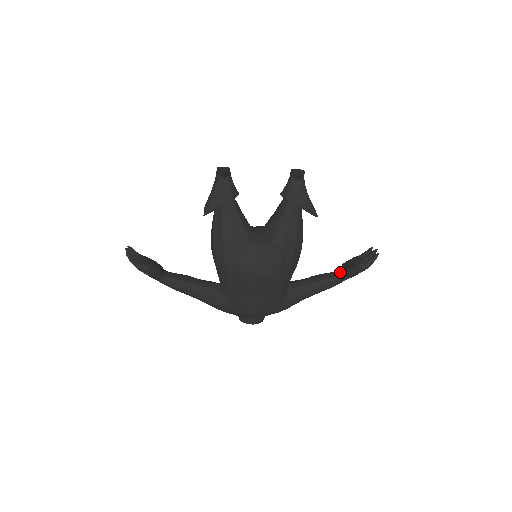
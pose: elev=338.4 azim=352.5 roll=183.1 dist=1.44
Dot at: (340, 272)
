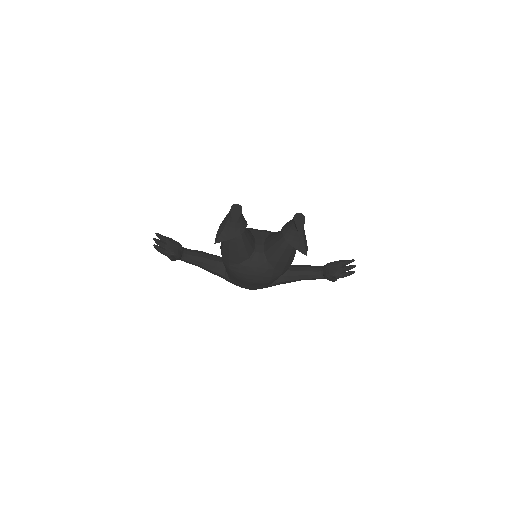
Dot at: (322, 272)
